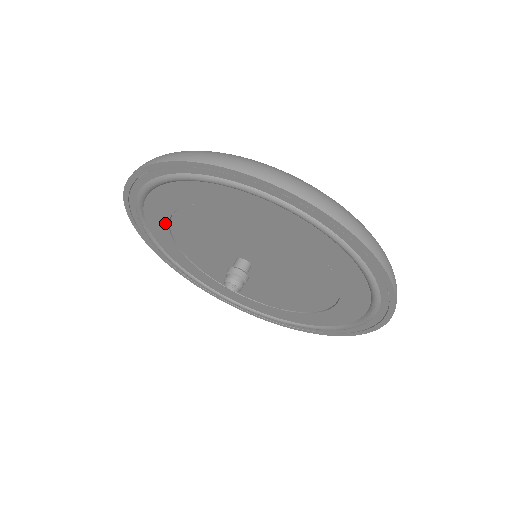
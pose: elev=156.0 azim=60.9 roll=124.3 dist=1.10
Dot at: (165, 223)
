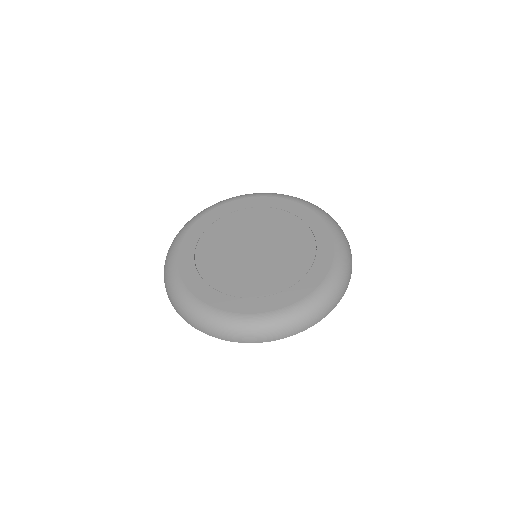
Dot at: occluded
